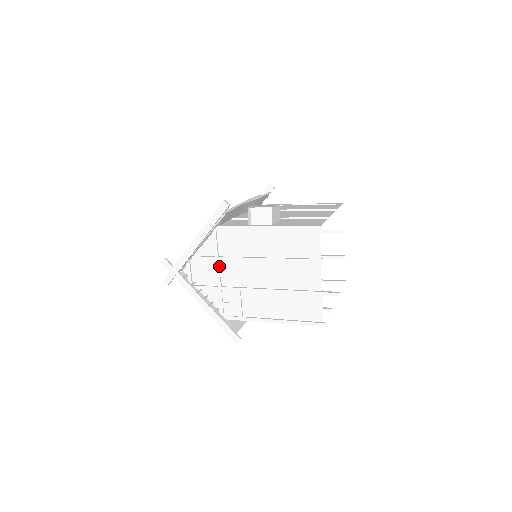
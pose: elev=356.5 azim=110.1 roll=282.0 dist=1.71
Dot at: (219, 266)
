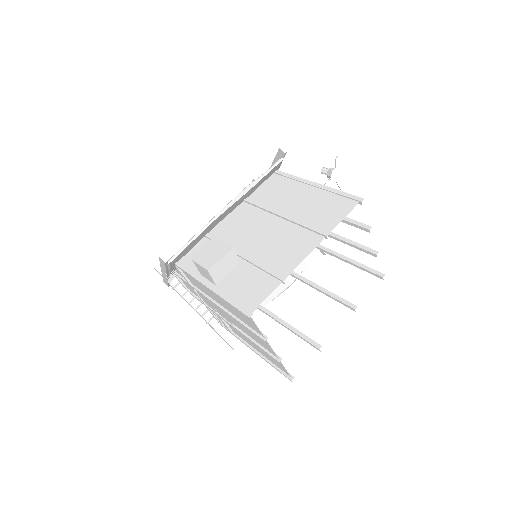
Dot at: (196, 291)
